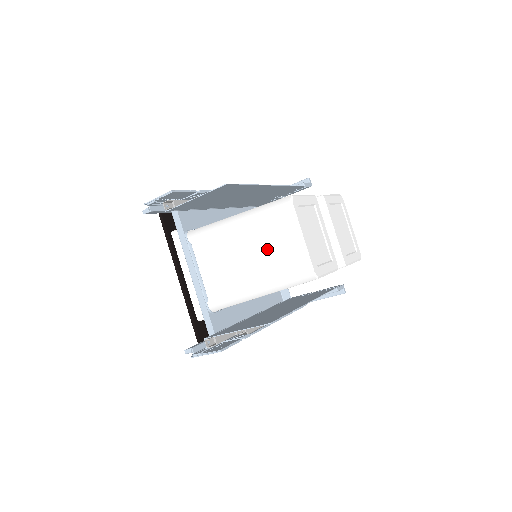
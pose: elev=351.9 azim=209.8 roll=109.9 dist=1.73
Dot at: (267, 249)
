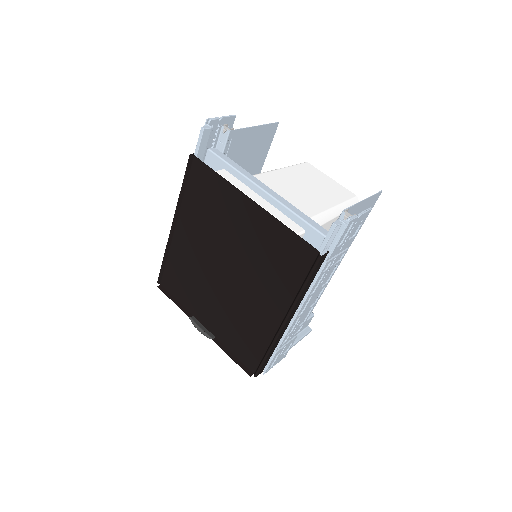
Dot at: (314, 184)
